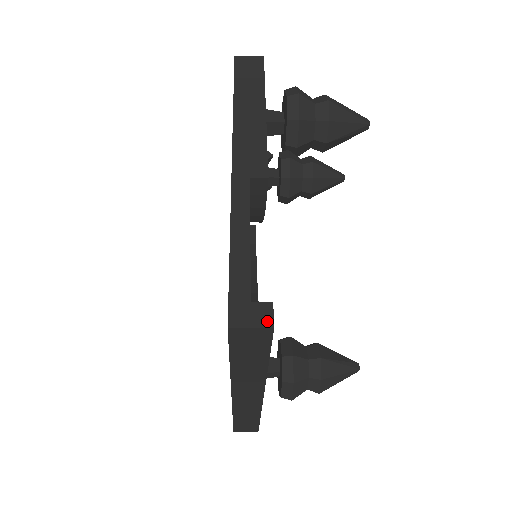
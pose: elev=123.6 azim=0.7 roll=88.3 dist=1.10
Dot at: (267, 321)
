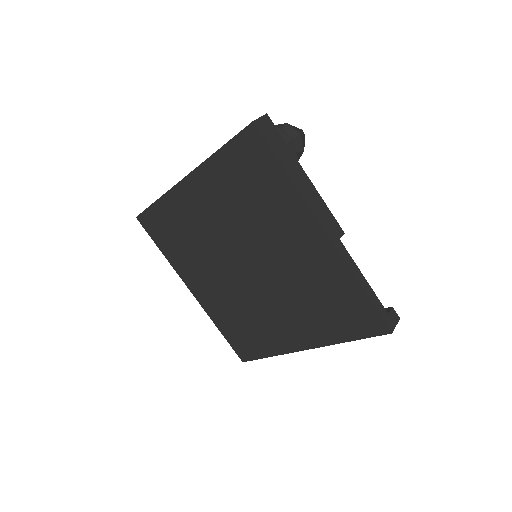
Dot at: (397, 318)
